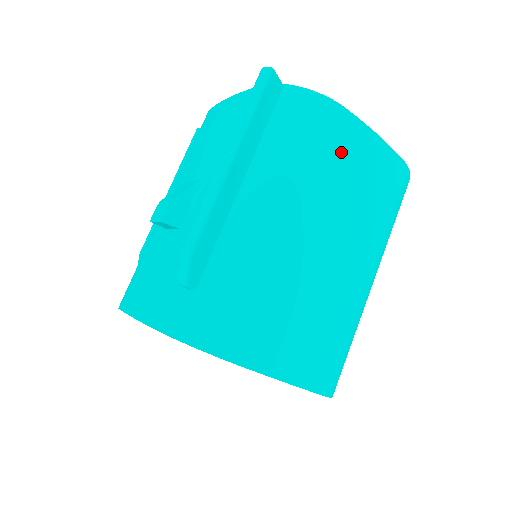
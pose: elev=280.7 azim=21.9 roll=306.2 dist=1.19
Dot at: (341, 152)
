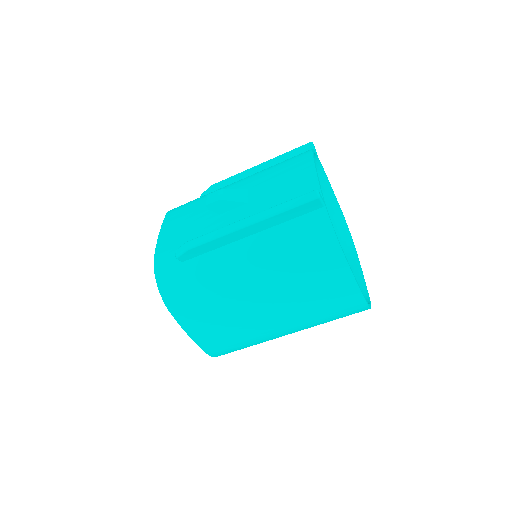
Dot at: (317, 270)
